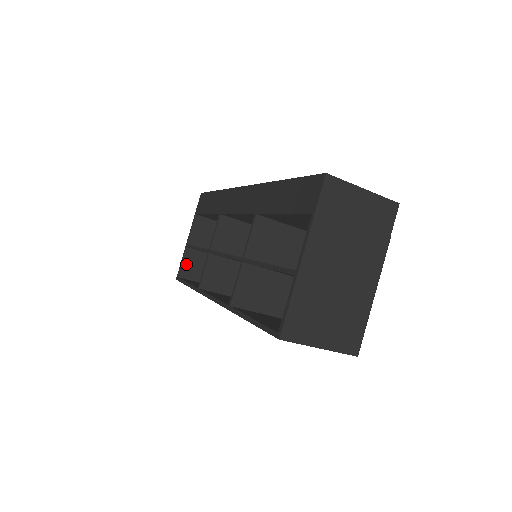
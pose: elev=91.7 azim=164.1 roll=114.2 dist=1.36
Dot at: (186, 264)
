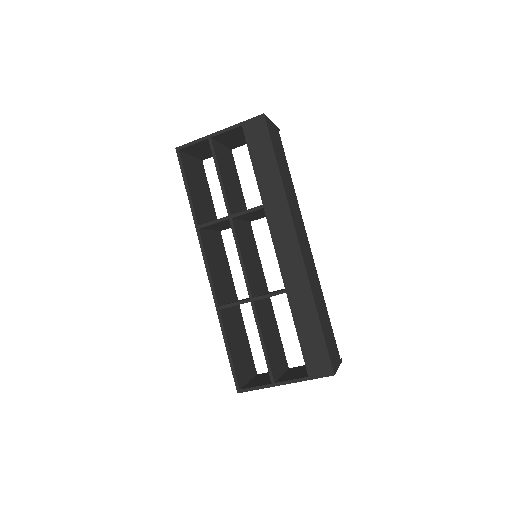
Dot at: (195, 146)
